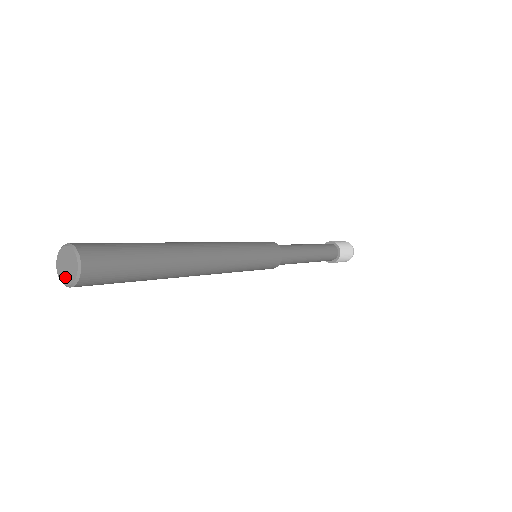
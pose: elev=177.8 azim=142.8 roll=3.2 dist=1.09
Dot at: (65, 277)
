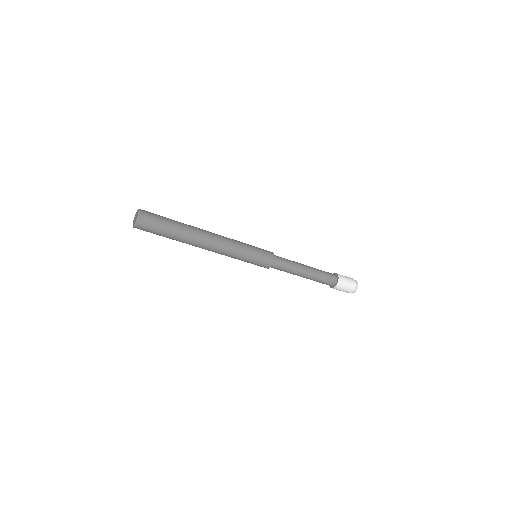
Dot at: (134, 222)
